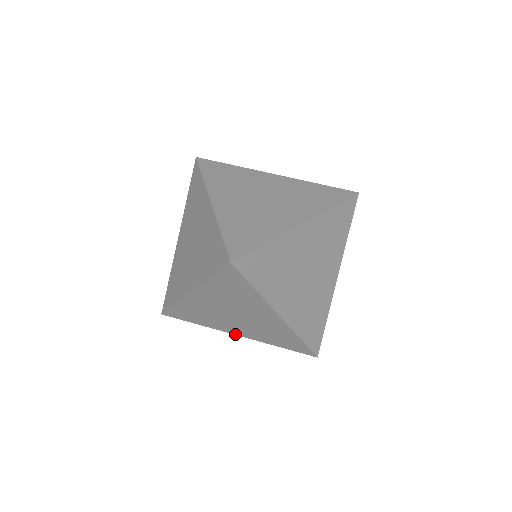
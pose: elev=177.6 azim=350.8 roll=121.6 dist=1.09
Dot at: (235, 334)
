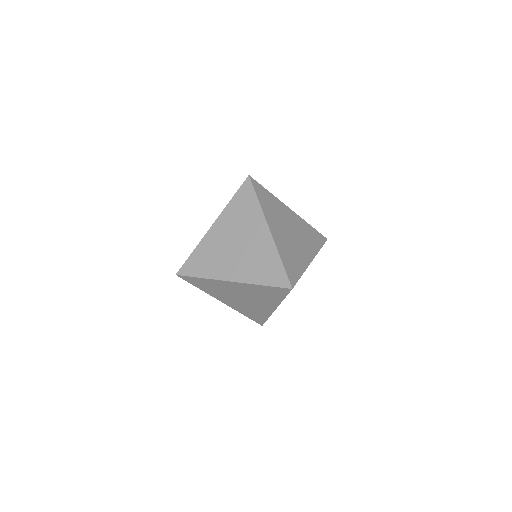
Dot at: (221, 301)
